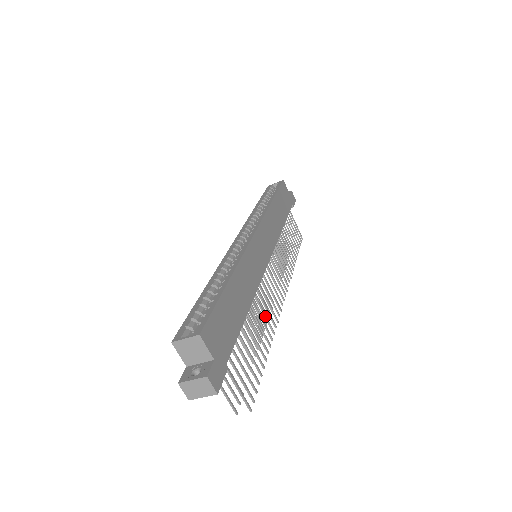
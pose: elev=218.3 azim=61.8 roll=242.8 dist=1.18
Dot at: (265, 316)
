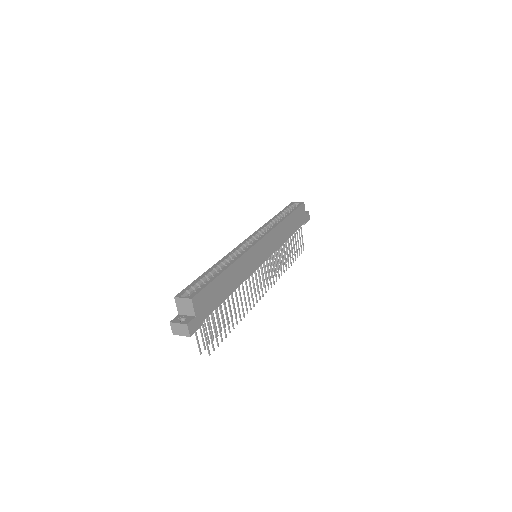
Dot at: (245, 300)
